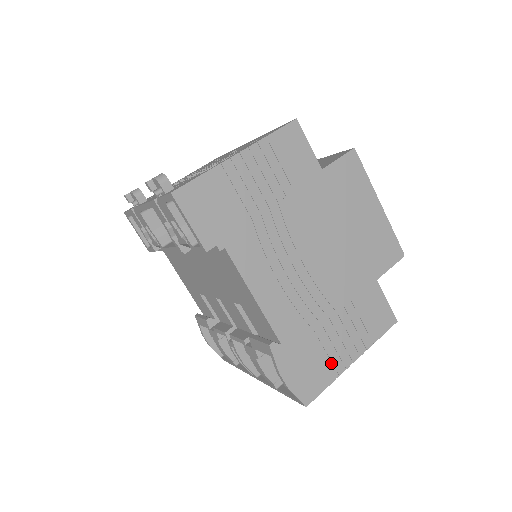
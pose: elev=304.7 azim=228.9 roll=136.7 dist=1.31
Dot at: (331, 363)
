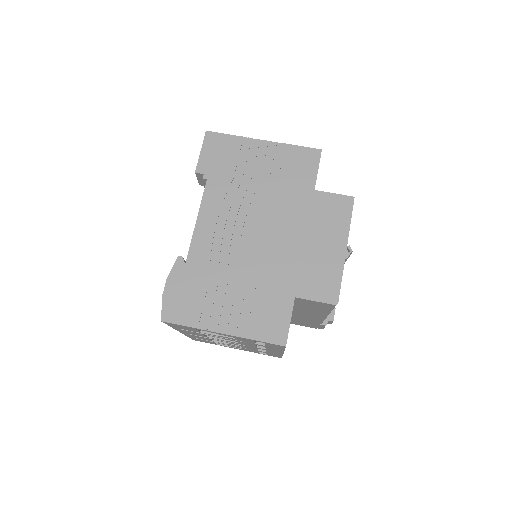
Dot at: (206, 314)
